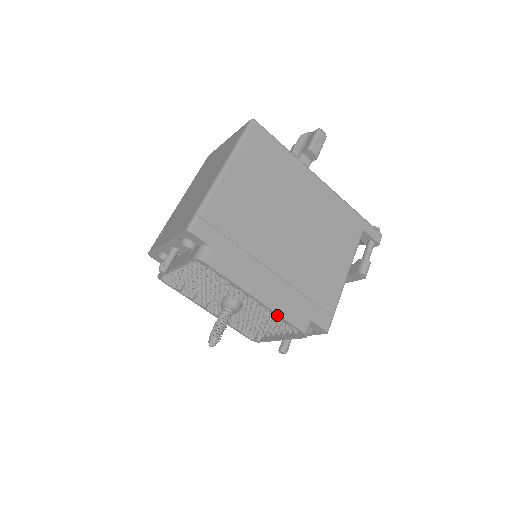
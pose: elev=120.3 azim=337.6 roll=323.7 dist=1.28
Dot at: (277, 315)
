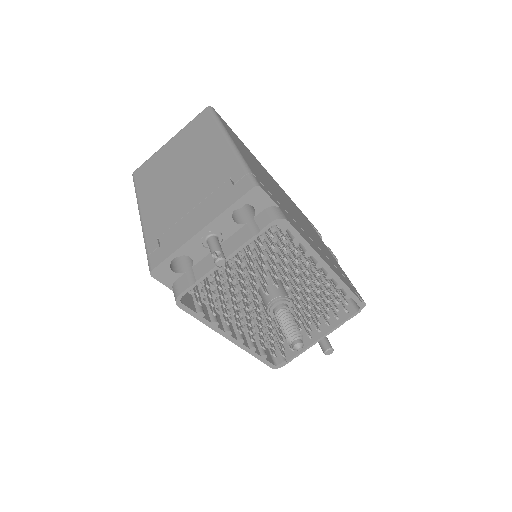
Dot at: (343, 286)
